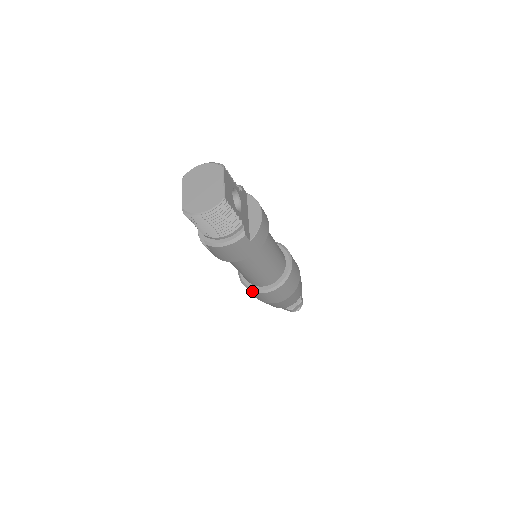
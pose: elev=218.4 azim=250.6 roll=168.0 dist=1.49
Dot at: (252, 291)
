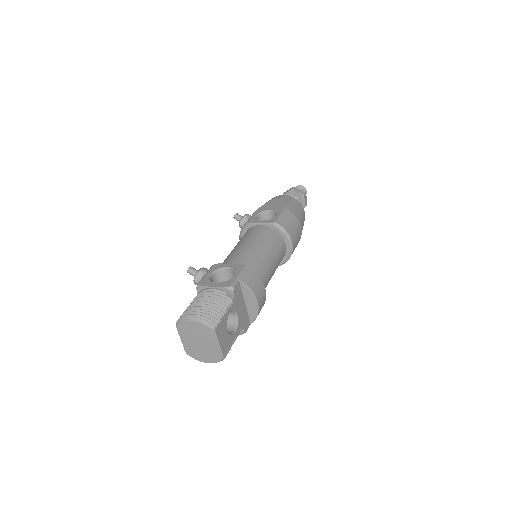
Dot at: occluded
